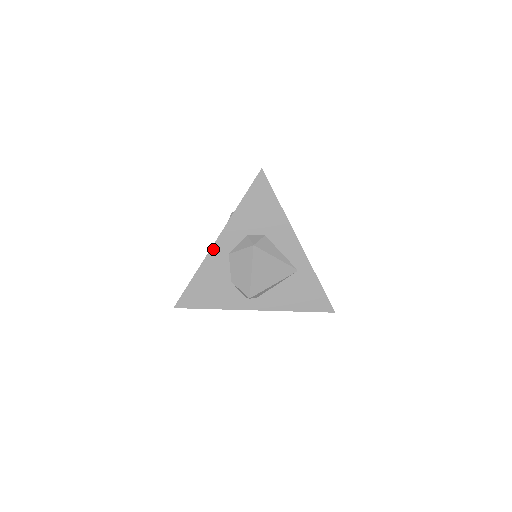
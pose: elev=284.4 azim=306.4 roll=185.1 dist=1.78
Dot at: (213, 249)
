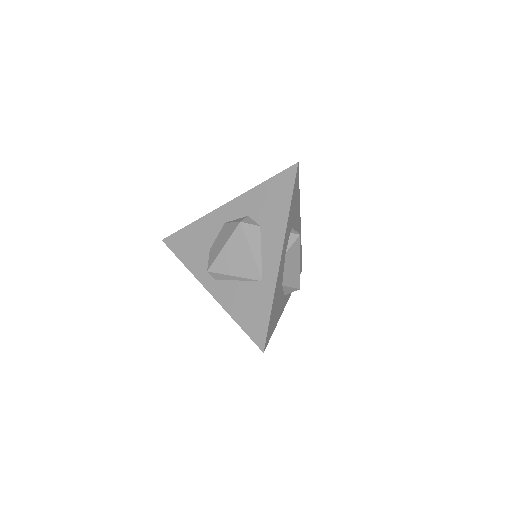
Dot at: (218, 210)
